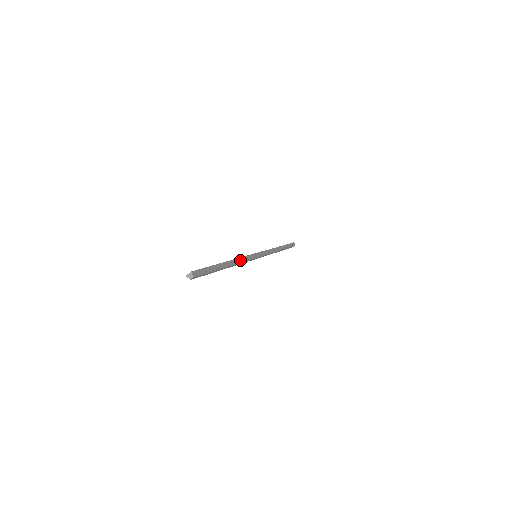
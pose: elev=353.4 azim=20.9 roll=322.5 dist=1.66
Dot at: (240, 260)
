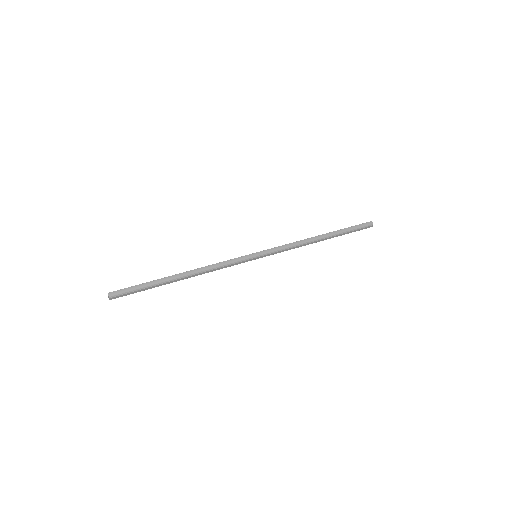
Dot at: (211, 267)
